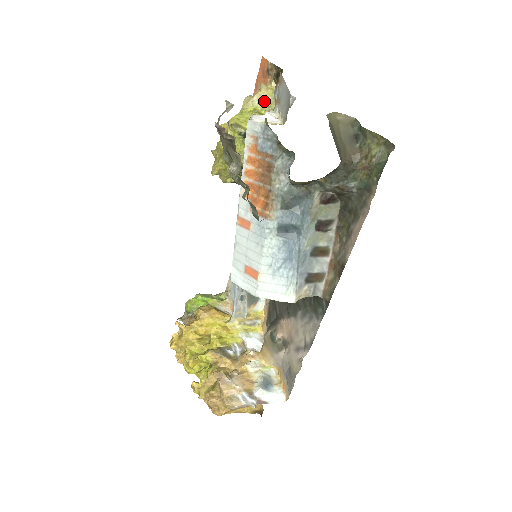
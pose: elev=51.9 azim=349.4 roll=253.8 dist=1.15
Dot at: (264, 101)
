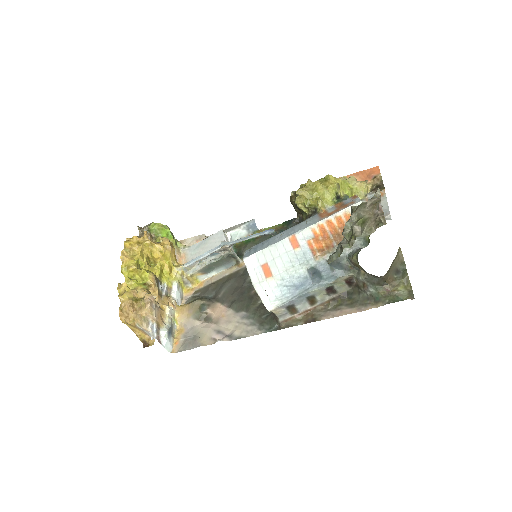
Dot at: (359, 190)
